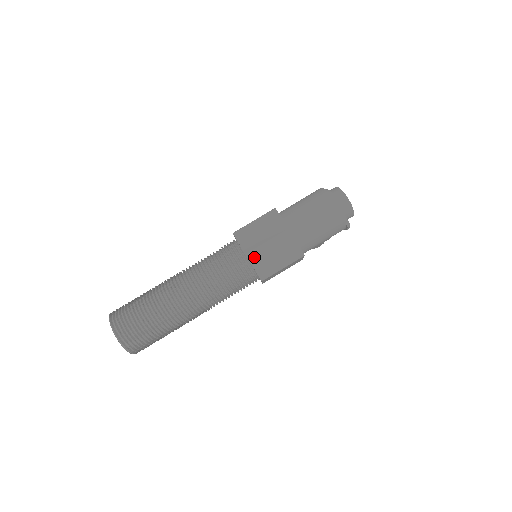
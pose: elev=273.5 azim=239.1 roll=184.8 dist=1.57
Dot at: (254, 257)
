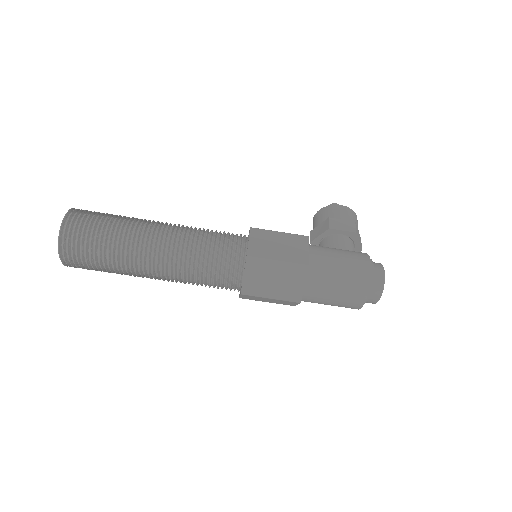
Dot at: (247, 296)
